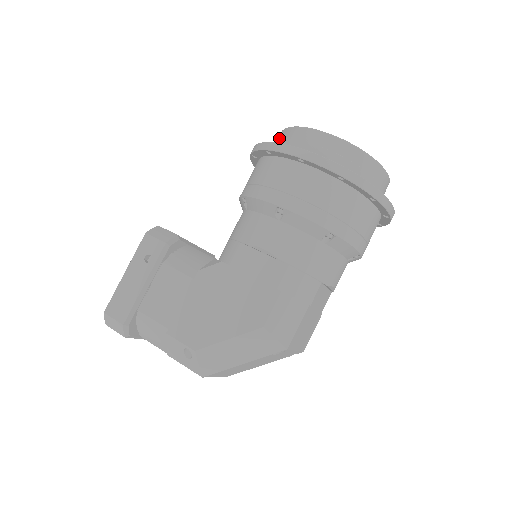
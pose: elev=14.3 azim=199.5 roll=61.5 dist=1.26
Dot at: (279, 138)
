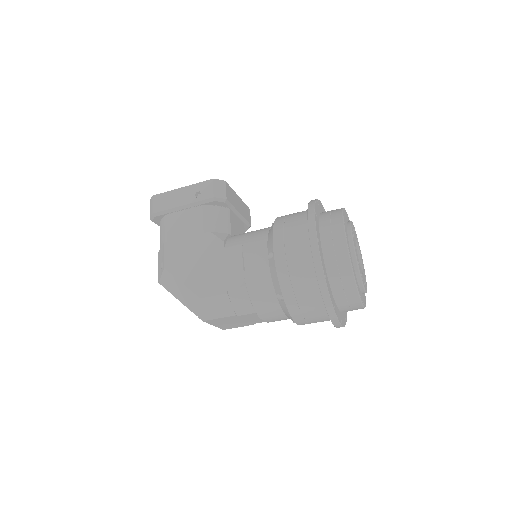
Dot at: (333, 211)
